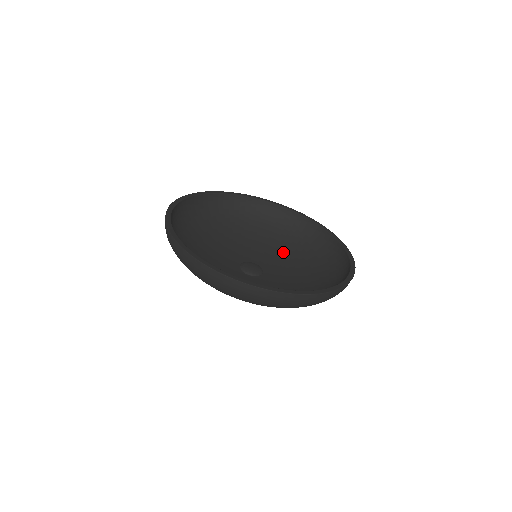
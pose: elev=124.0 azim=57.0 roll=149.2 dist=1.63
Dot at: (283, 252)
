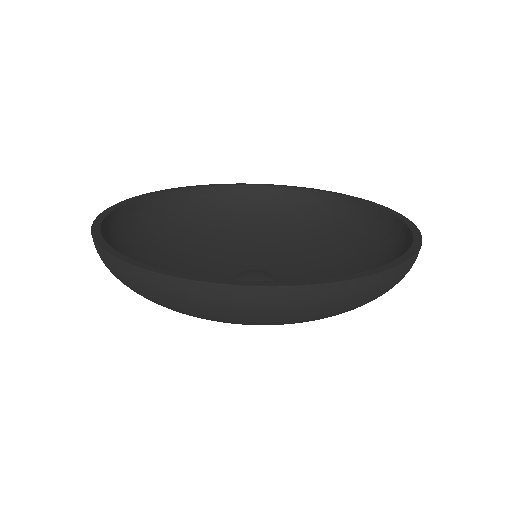
Dot at: (269, 241)
